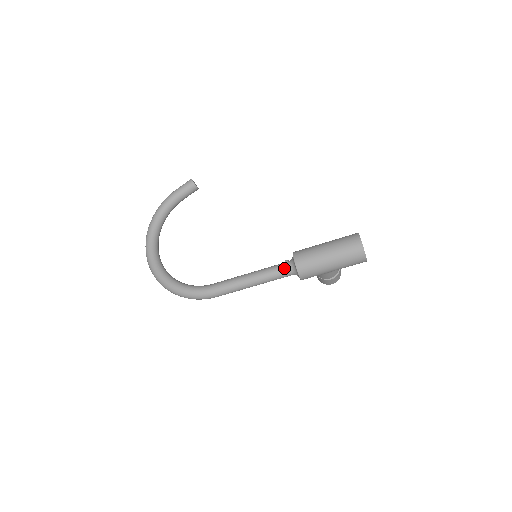
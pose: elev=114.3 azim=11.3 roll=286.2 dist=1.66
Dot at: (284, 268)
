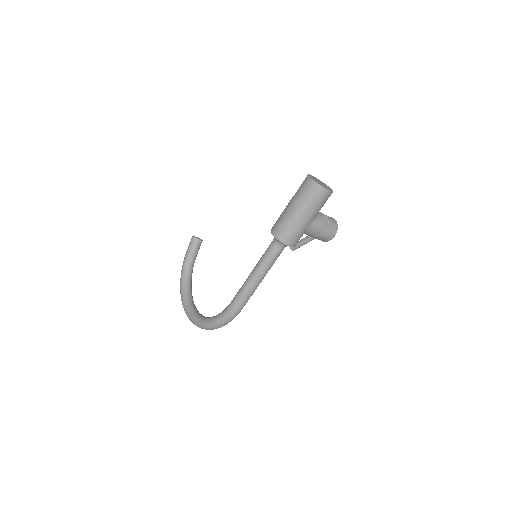
Dot at: (271, 247)
